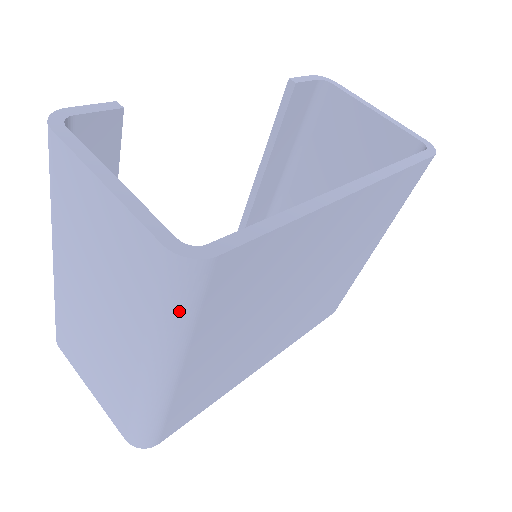
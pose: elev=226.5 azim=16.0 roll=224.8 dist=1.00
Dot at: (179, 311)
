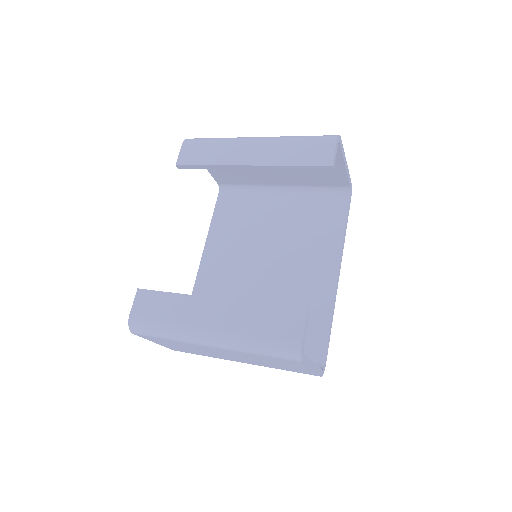
Dot at: occluded
